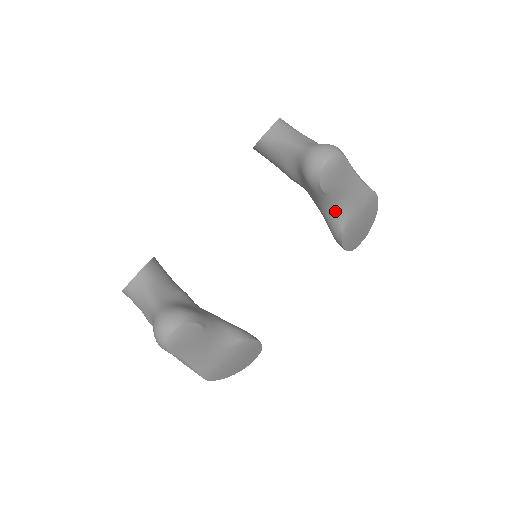
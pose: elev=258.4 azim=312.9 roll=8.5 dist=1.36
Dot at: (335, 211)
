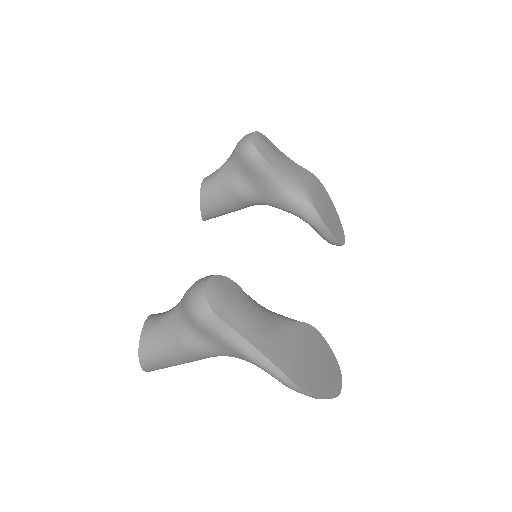
Dot at: (293, 189)
